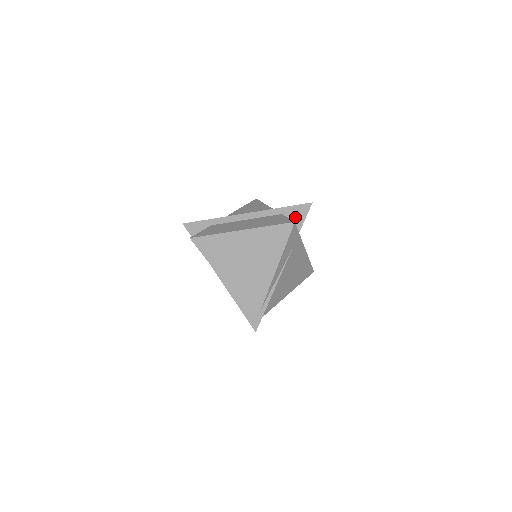
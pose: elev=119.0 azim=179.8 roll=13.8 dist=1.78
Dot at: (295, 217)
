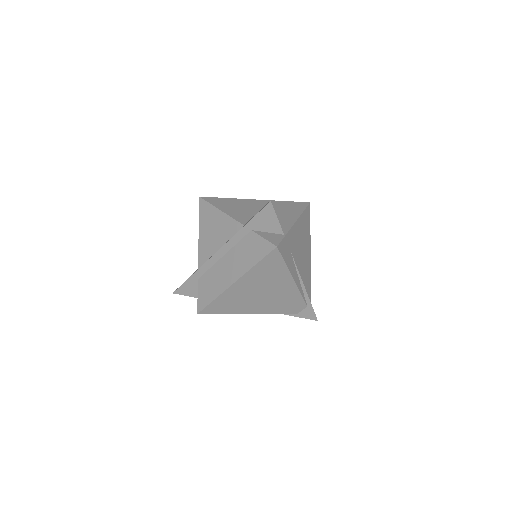
Dot at: (266, 225)
